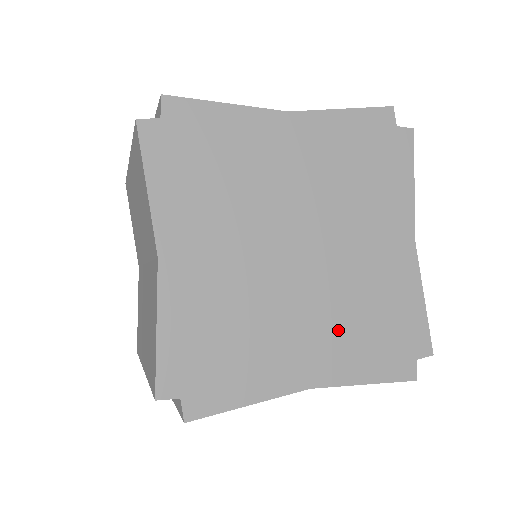
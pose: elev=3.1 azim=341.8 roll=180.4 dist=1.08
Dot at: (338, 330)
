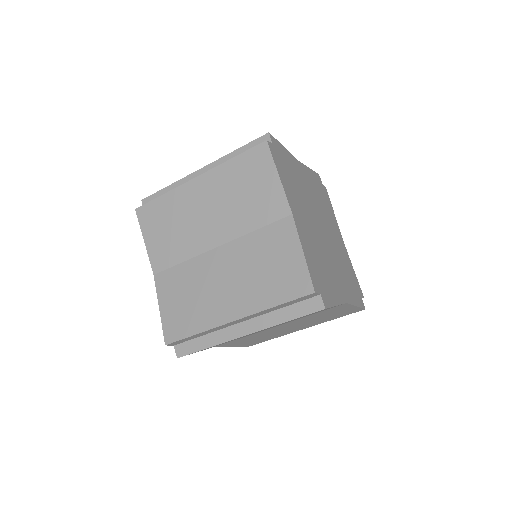
Dot at: (342, 275)
